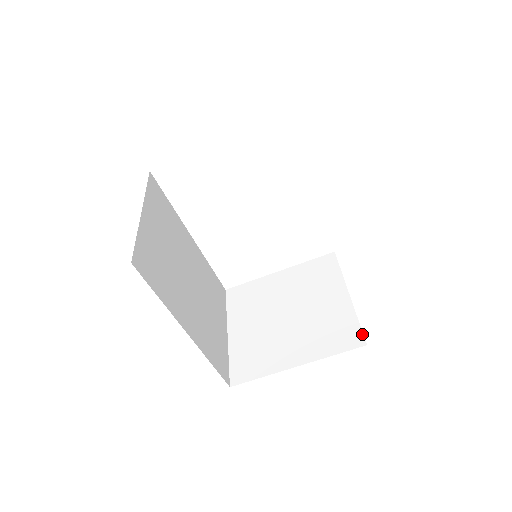
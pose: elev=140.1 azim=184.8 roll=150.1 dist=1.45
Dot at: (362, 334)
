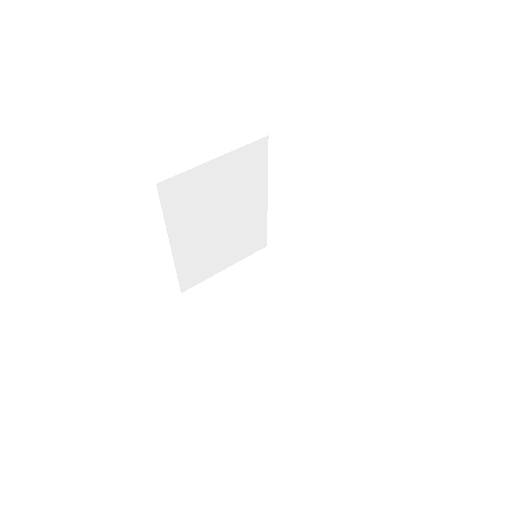
Dot at: (253, 367)
